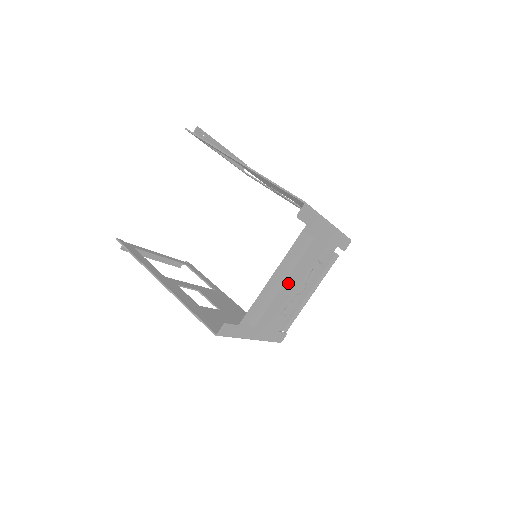
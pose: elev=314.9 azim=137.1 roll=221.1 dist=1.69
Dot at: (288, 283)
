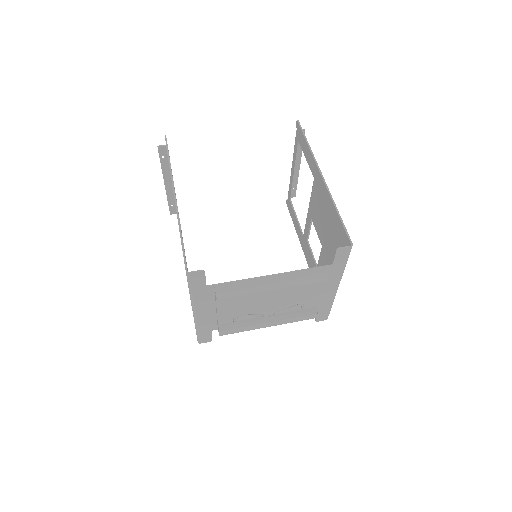
Dot at: (270, 295)
